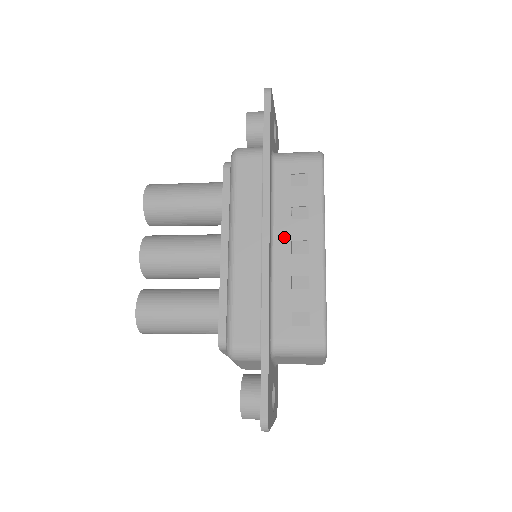
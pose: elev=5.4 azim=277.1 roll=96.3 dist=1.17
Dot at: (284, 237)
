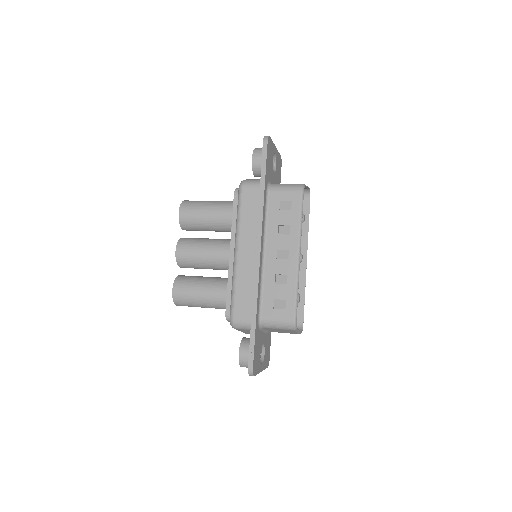
Dot at: (272, 247)
